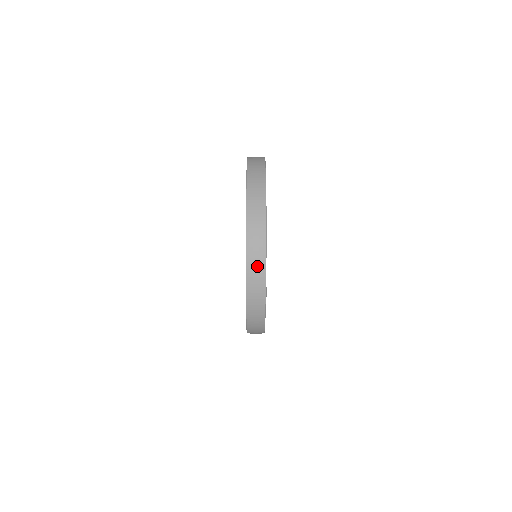
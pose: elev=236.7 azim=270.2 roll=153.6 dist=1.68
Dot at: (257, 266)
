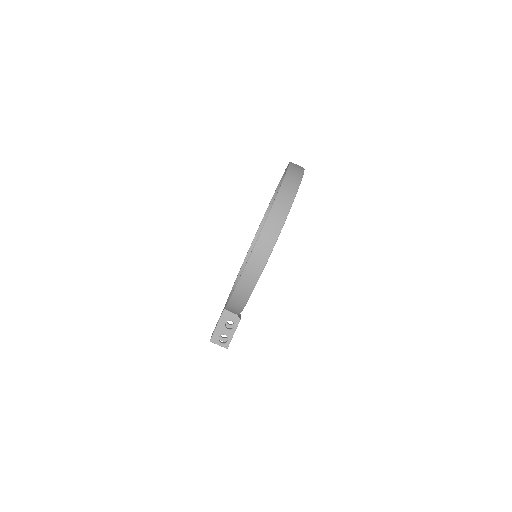
Dot at: (293, 180)
